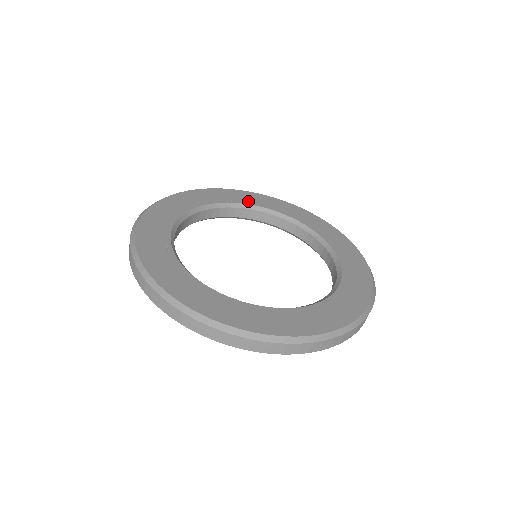
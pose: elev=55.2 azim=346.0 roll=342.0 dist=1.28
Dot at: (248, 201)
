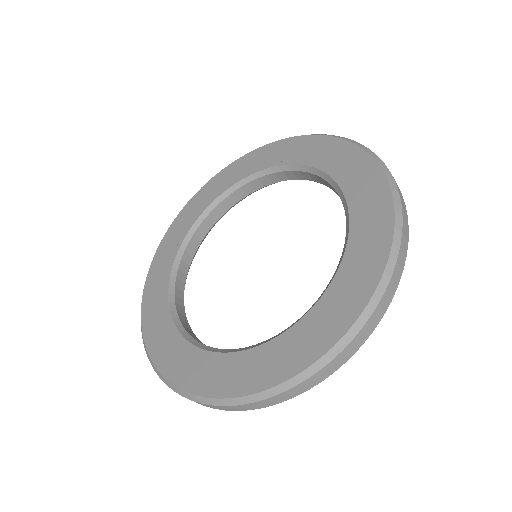
Dot at: (299, 157)
